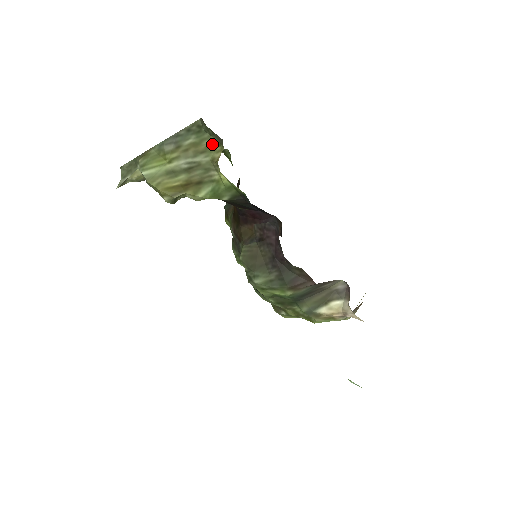
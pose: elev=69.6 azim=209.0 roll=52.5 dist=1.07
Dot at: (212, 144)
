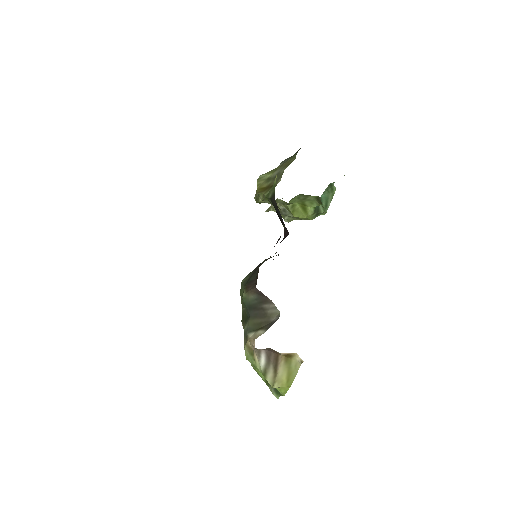
Dot at: occluded
